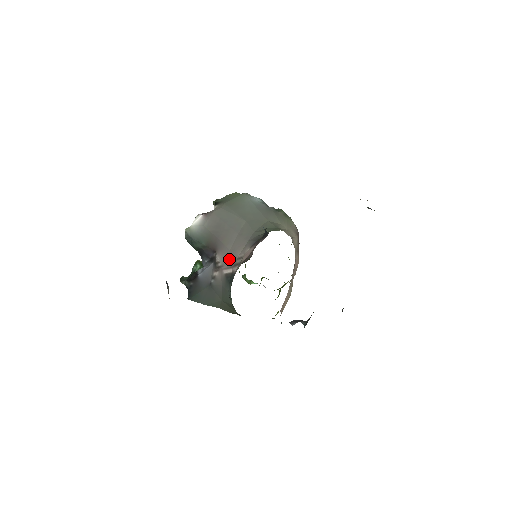
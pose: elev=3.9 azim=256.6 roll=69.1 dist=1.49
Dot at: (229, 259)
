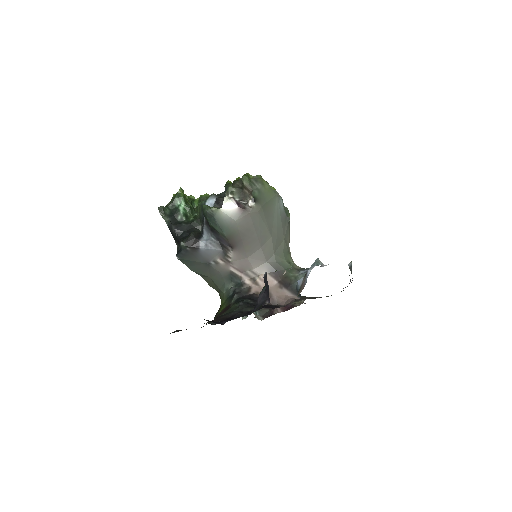
Dot at: (243, 264)
